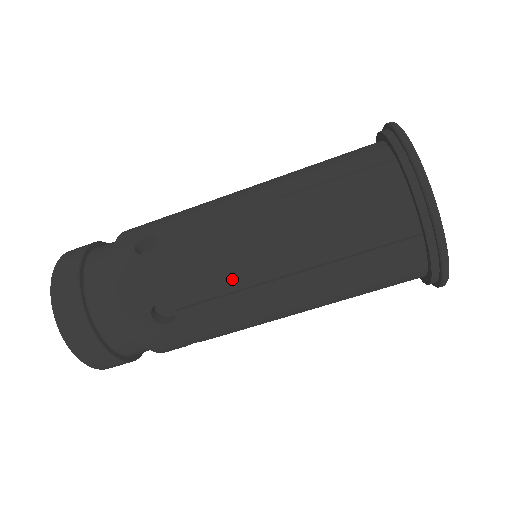
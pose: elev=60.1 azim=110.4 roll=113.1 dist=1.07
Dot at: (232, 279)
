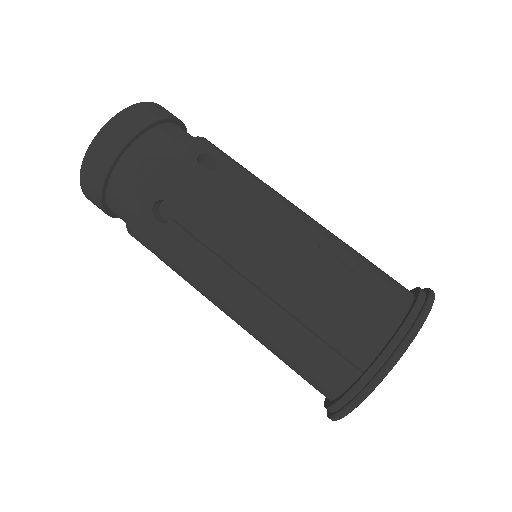
Dot at: (227, 247)
